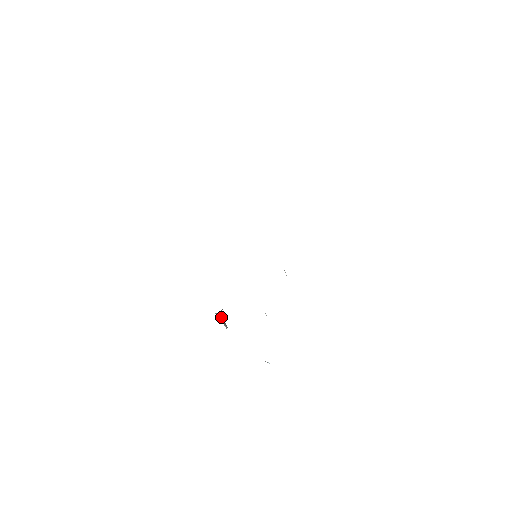
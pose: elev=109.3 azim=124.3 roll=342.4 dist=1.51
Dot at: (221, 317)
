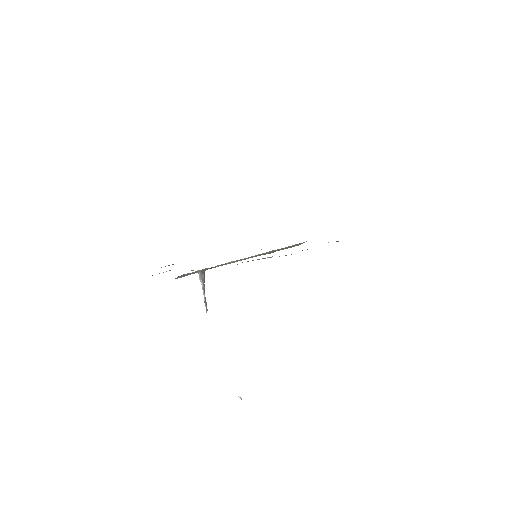
Dot at: (203, 286)
